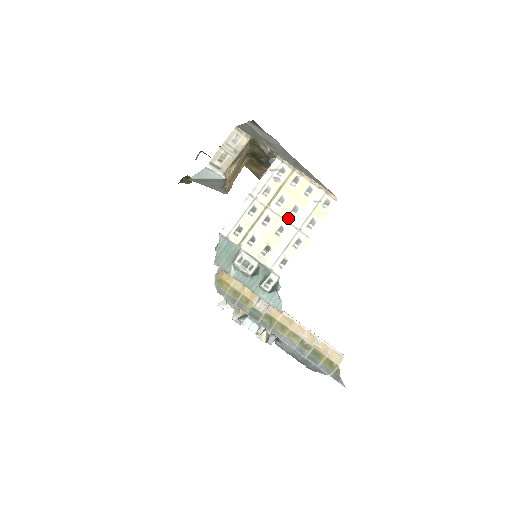
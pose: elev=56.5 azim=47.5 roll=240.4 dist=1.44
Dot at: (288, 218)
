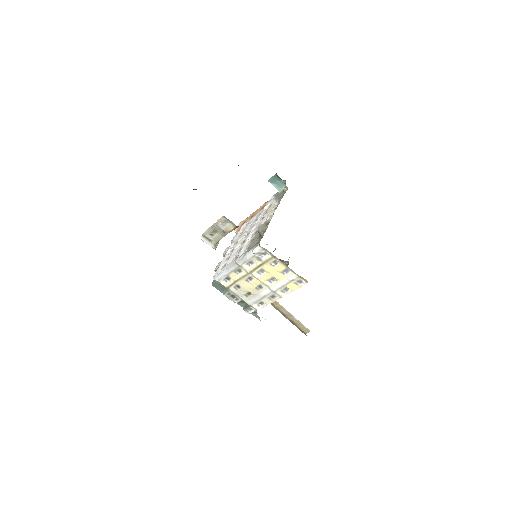
Dot at: (266, 283)
